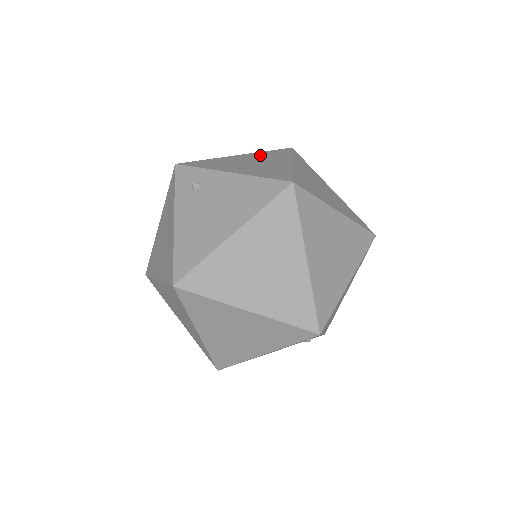
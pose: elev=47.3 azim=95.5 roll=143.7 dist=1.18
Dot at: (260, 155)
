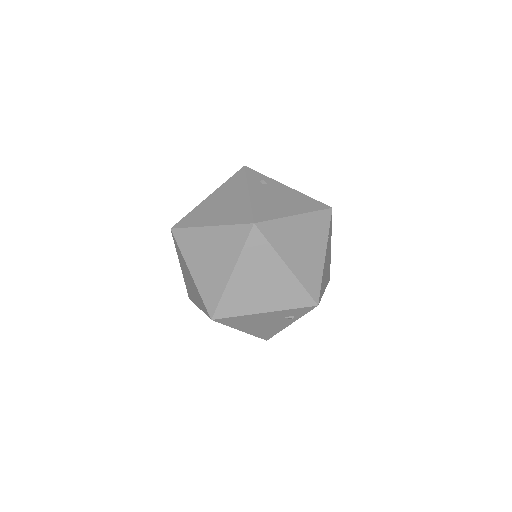
Dot at: occluded
